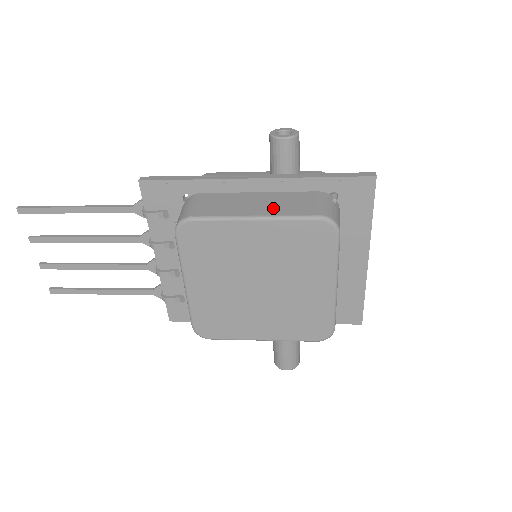
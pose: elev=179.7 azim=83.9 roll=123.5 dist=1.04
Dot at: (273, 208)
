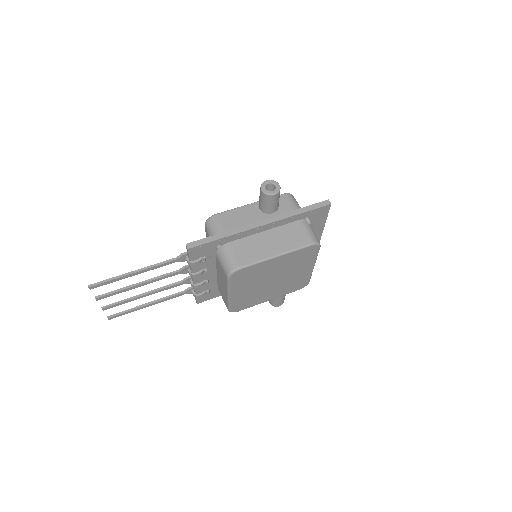
Dot at: (282, 244)
